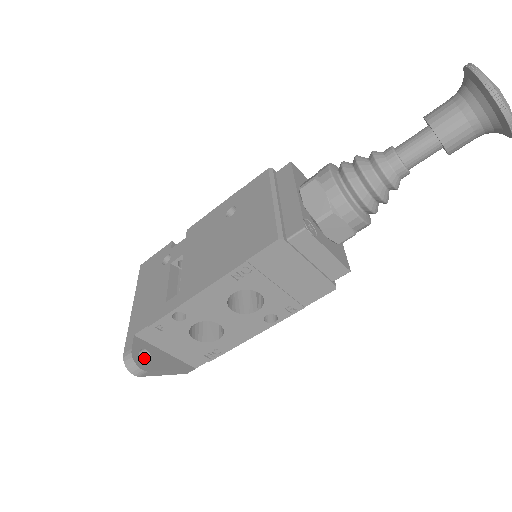
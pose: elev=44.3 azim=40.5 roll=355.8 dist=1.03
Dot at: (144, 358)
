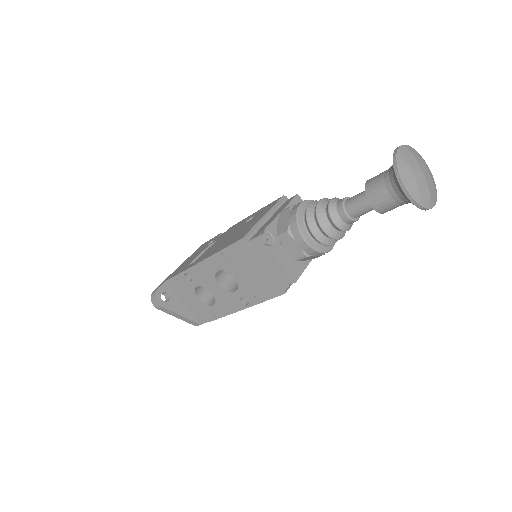
Dot at: (167, 299)
